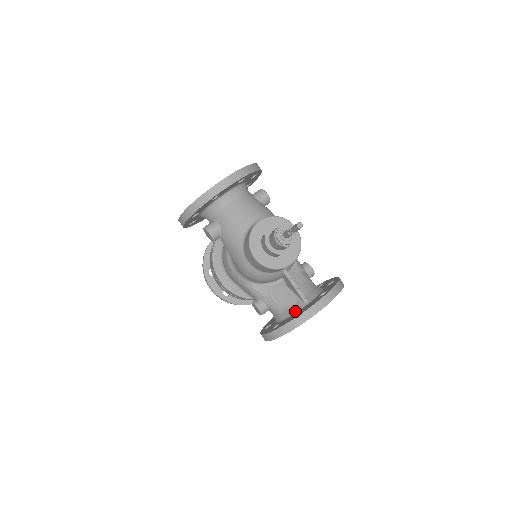
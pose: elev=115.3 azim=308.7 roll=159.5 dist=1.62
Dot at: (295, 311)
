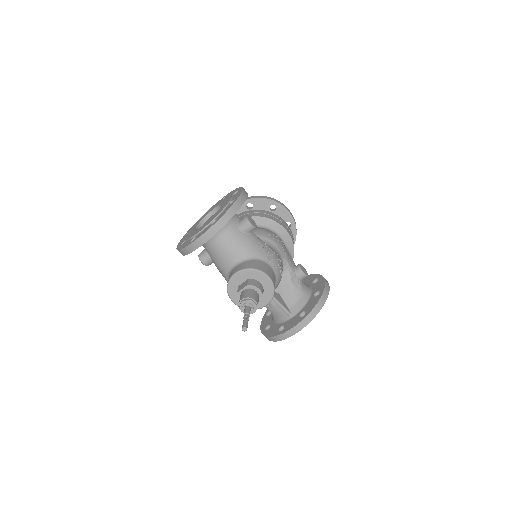
Dot at: (281, 321)
